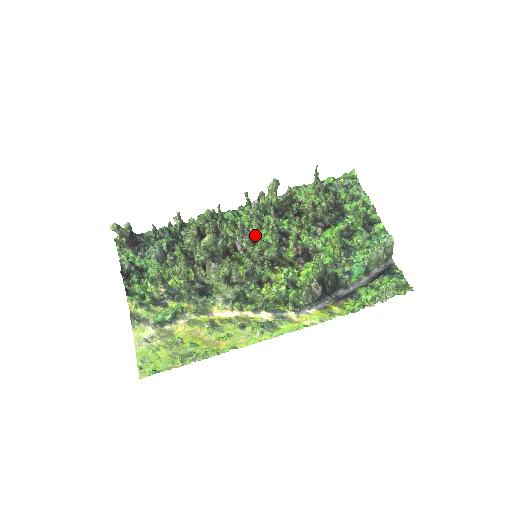
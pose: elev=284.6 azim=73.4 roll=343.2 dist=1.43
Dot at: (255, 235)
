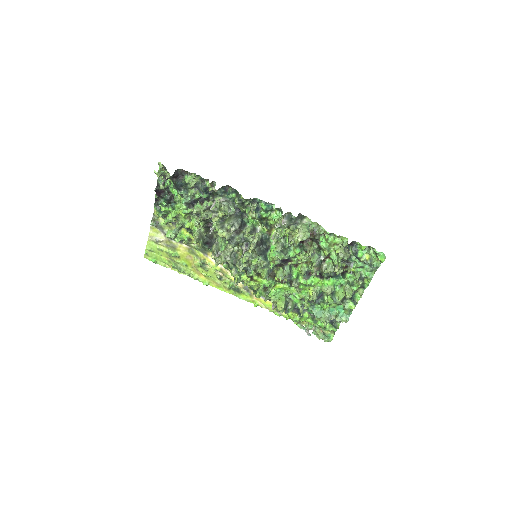
Dot at: (271, 234)
